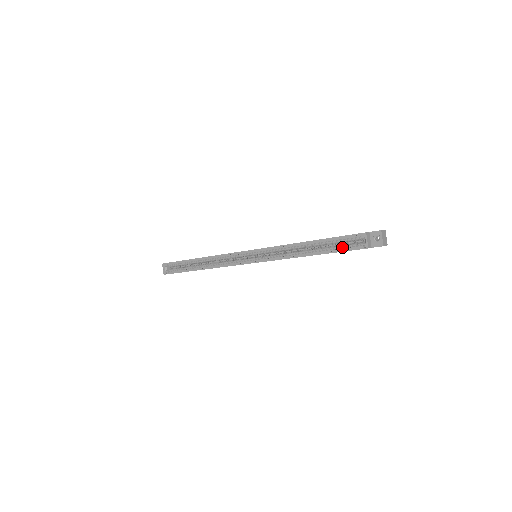
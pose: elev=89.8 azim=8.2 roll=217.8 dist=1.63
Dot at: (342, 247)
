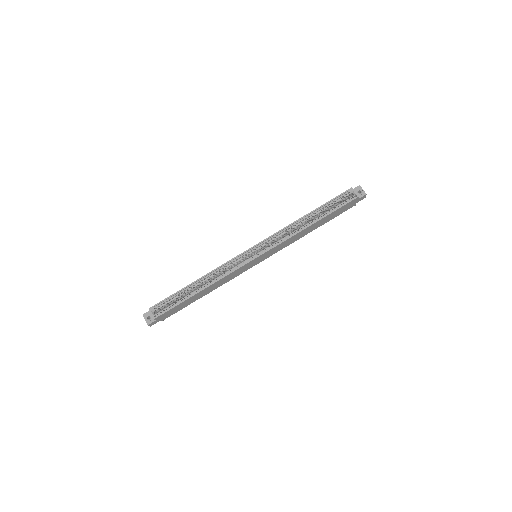
Dot at: (337, 206)
